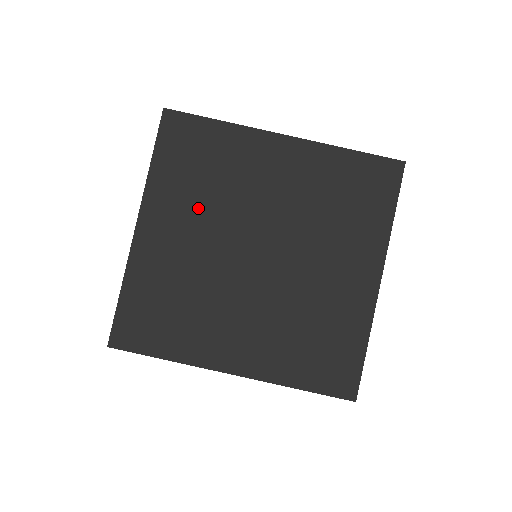
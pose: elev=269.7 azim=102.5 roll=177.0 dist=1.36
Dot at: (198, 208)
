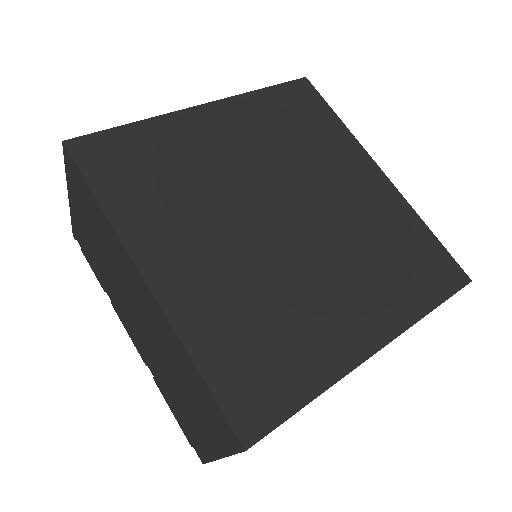
Dot at: (266, 143)
